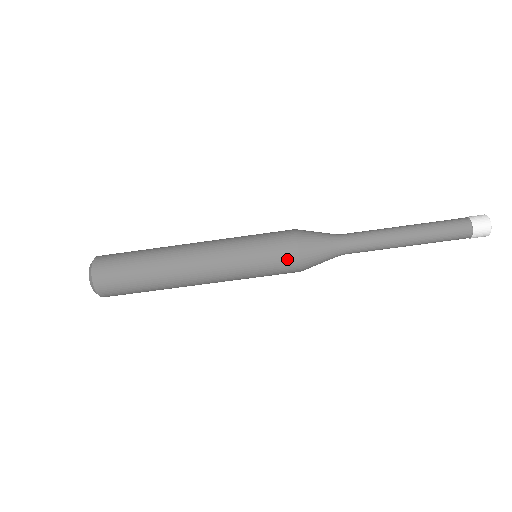
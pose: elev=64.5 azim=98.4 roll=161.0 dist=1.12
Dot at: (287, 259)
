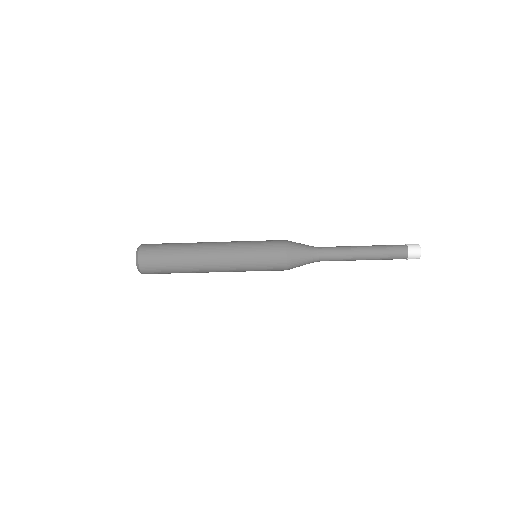
Dot at: (278, 270)
